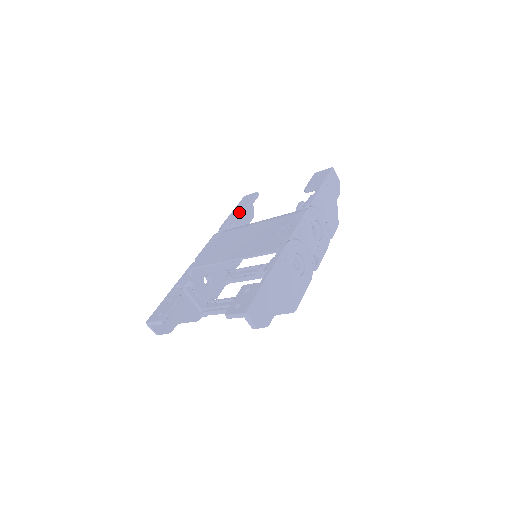
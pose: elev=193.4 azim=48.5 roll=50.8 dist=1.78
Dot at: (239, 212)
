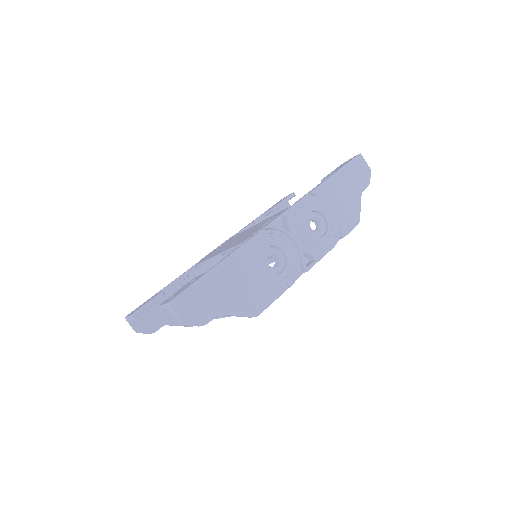
Dot at: (268, 213)
